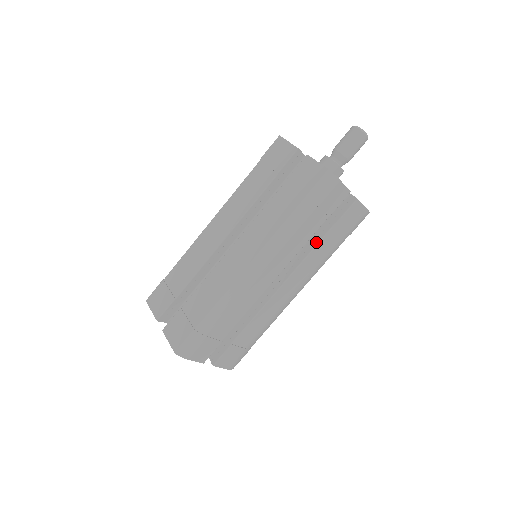
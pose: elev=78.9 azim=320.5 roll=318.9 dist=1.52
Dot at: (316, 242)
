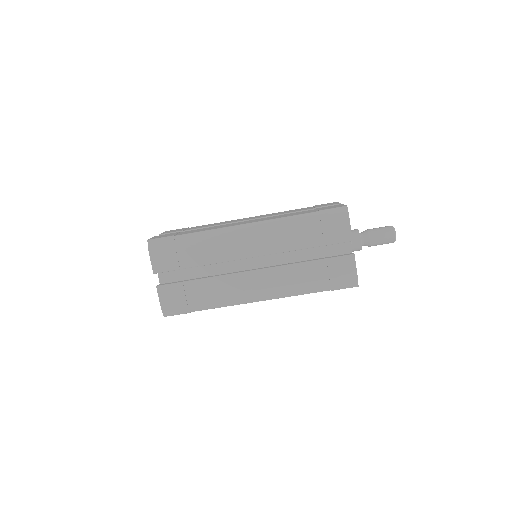
Dot at: (302, 261)
